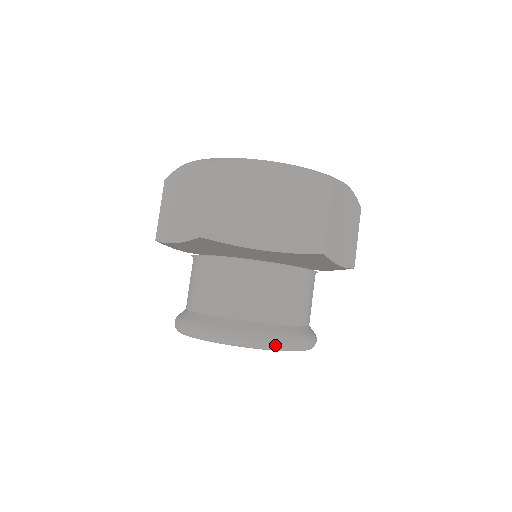
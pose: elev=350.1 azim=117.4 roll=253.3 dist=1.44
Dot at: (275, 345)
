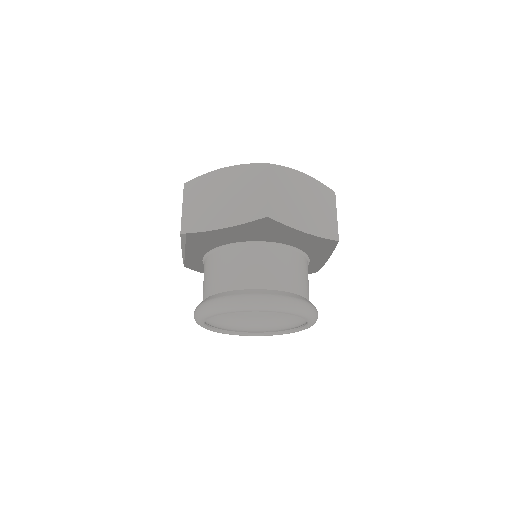
Dot at: (310, 311)
